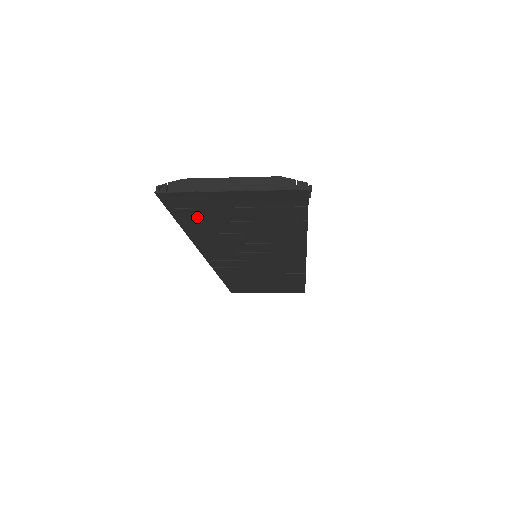
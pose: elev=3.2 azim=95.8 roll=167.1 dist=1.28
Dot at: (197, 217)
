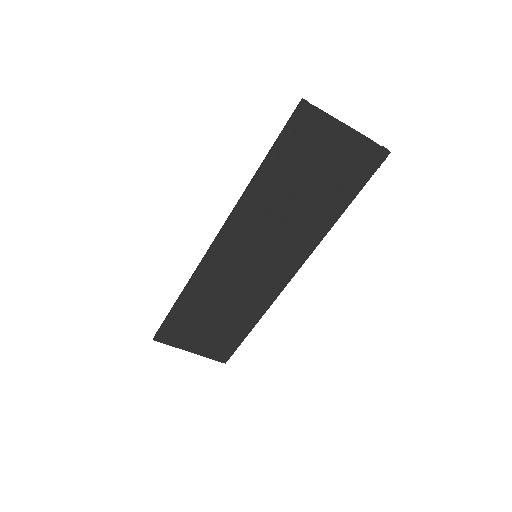
Dot at: (291, 152)
